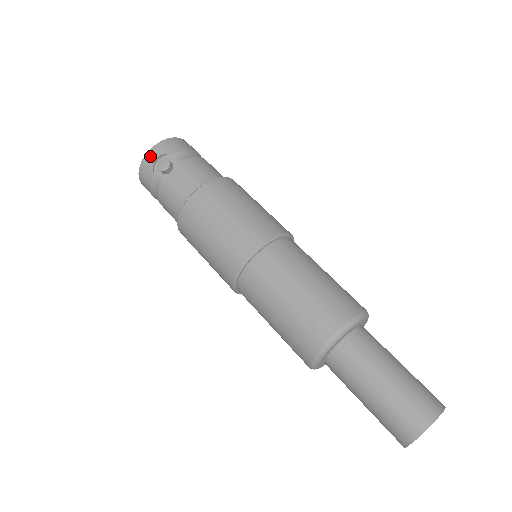
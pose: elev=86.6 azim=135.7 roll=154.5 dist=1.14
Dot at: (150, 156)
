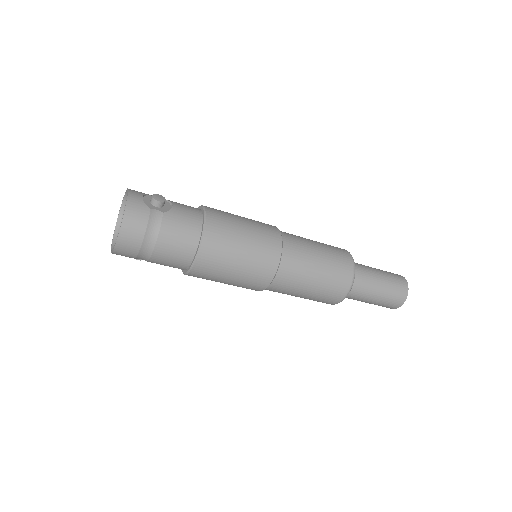
Dot at: (134, 196)
